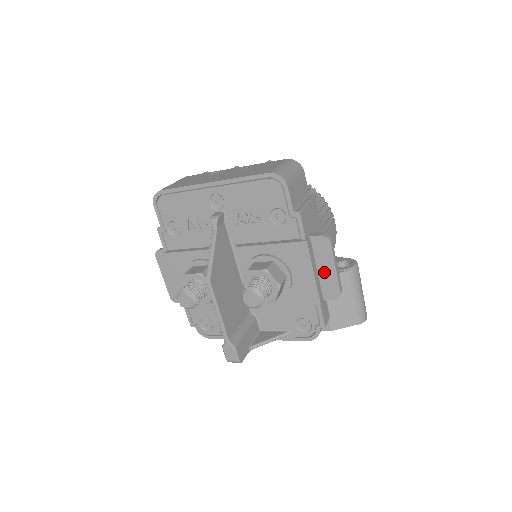
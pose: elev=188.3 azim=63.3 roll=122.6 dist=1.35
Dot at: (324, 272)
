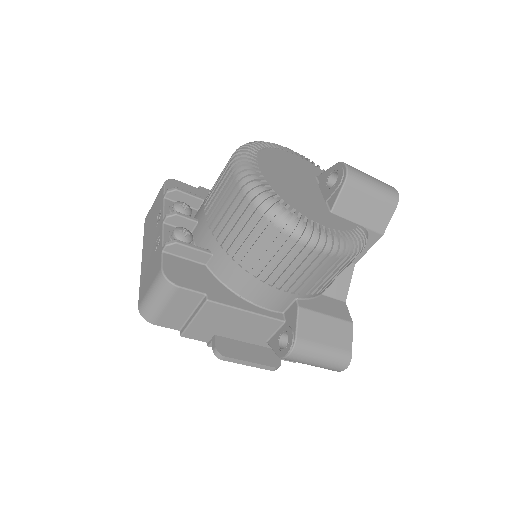
Dot at: occluded
